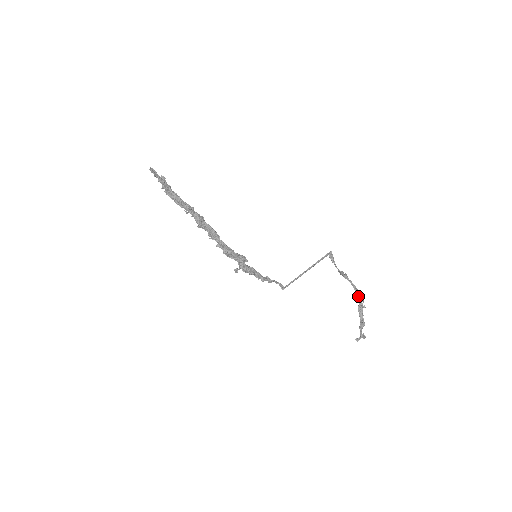
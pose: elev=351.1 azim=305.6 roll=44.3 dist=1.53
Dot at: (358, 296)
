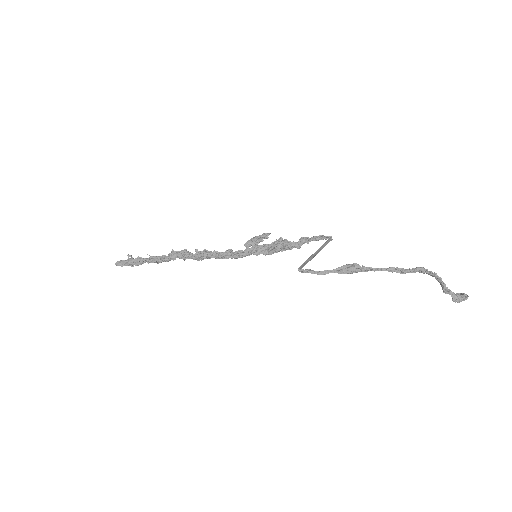
Dot at: (406, 270)
